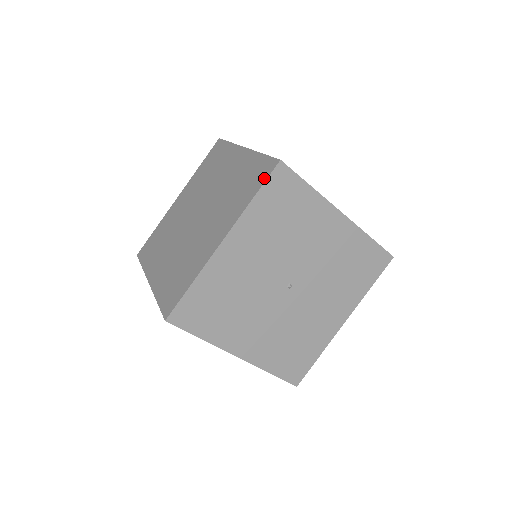
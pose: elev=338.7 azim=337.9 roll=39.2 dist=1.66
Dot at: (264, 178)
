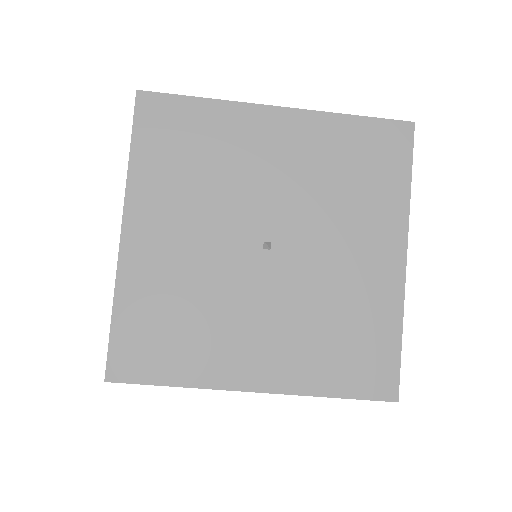
Dot at: (133, 126)
